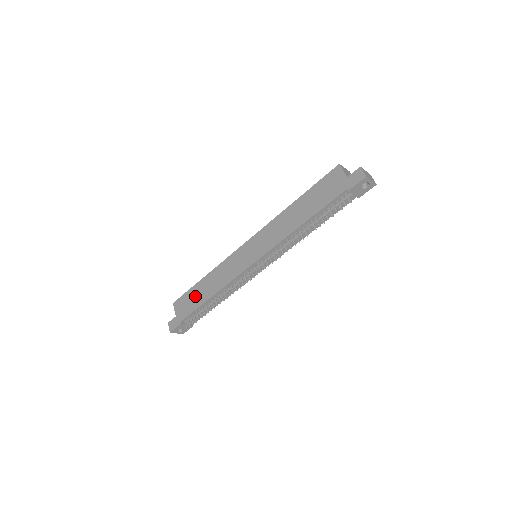
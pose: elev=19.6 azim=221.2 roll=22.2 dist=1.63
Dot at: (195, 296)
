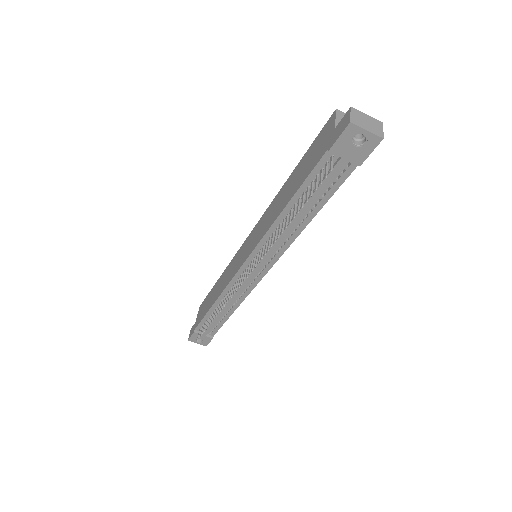
Dot at: (208, 301)
